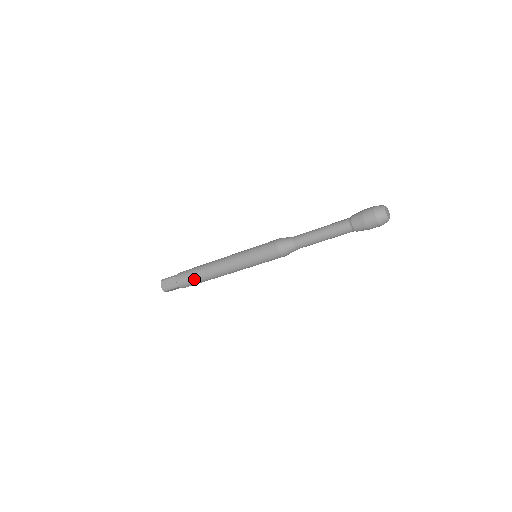
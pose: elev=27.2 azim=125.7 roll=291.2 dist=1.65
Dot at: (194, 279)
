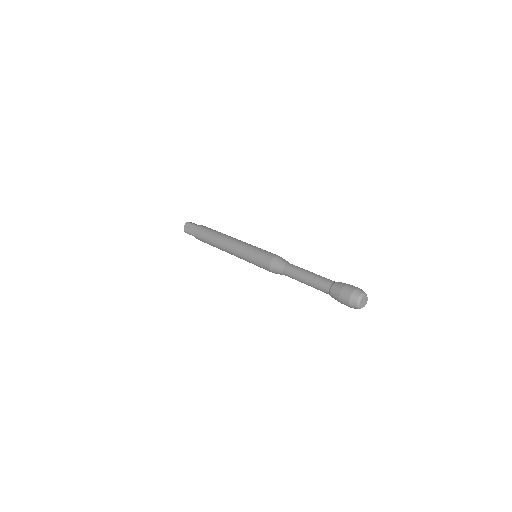
Dot at: (206, 240)
